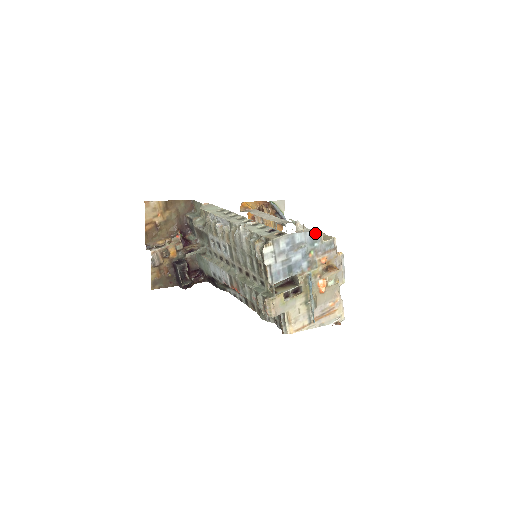
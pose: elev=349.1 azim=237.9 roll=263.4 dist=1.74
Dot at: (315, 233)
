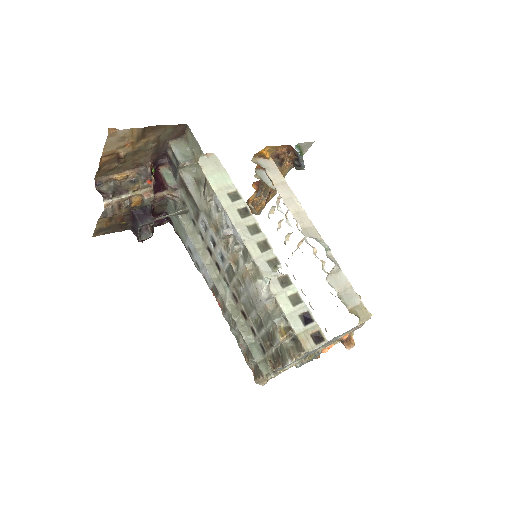
Dot at: occluded
